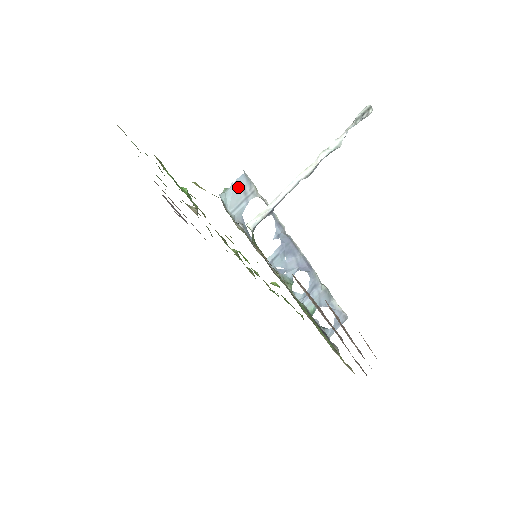
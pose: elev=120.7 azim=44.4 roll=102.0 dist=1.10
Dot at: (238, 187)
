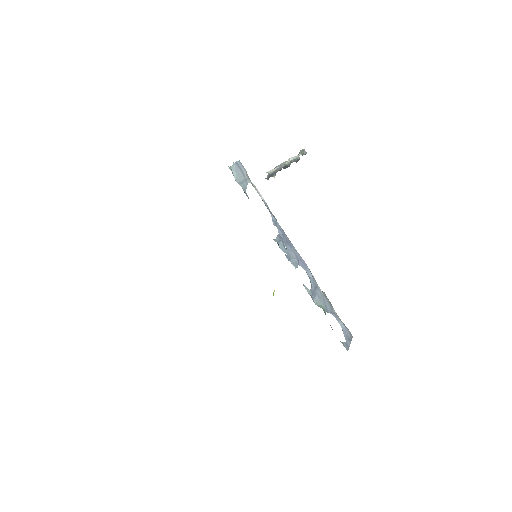
Dot at: (238, 168)
